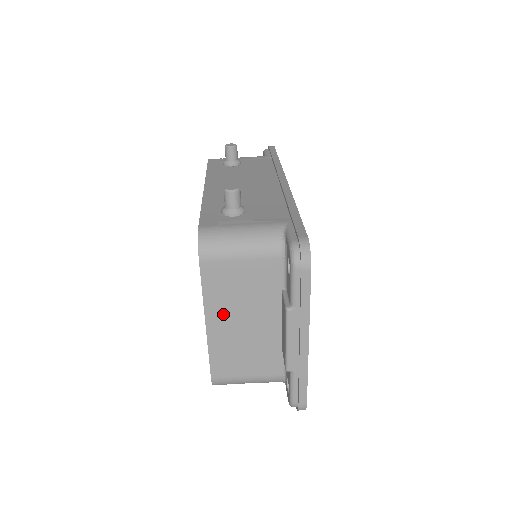
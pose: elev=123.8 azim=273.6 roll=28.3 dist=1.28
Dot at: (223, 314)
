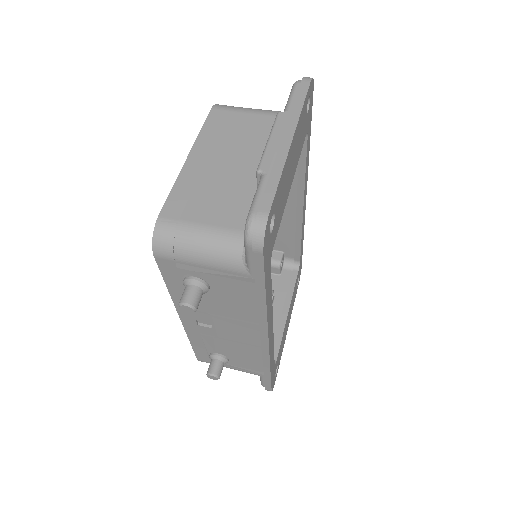
Dot at: (210, 152)
